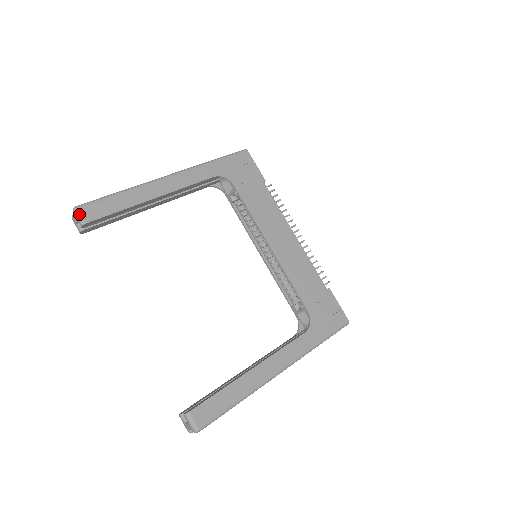
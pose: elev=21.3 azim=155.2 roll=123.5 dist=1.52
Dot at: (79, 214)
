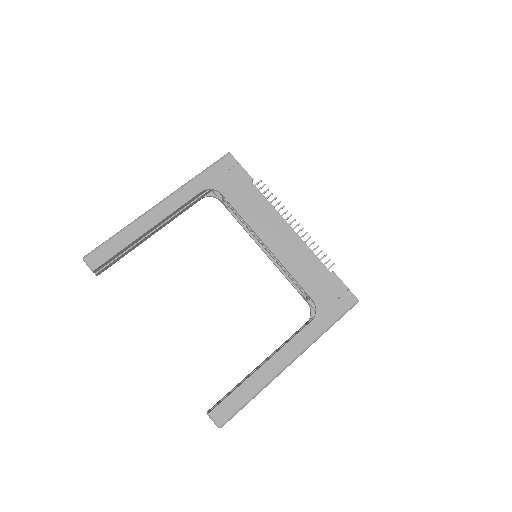
Dot at: (88, 263)
